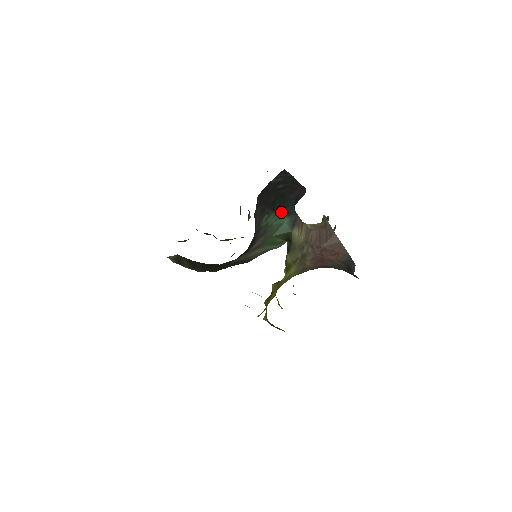
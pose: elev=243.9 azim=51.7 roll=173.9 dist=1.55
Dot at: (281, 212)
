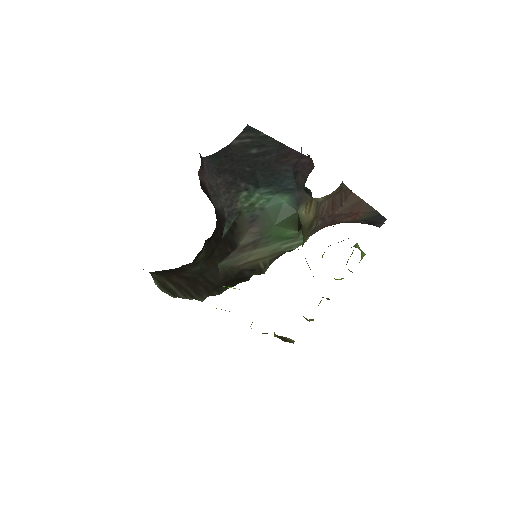
Dot at: (273, 189)
